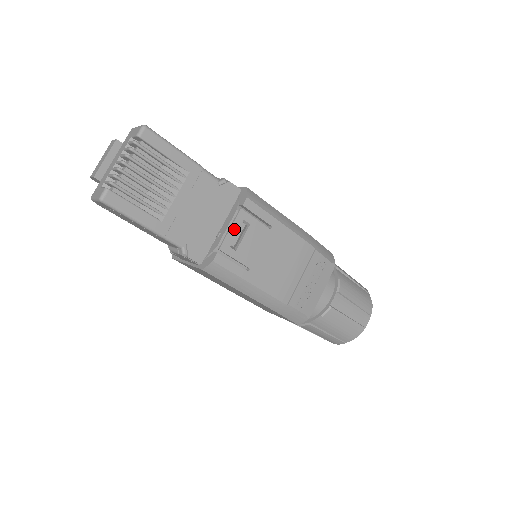
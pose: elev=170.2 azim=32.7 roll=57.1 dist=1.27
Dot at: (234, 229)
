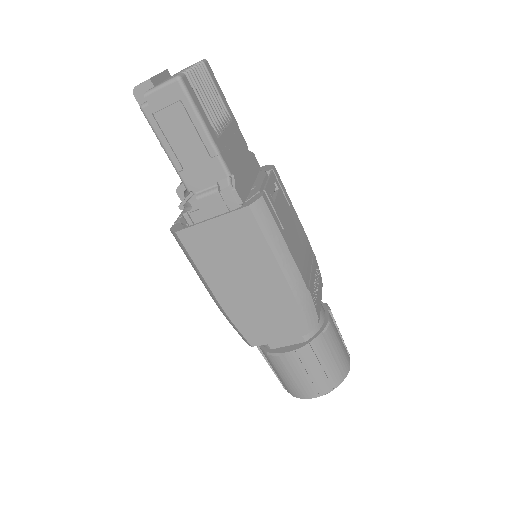
Dot at: (271, 182)
